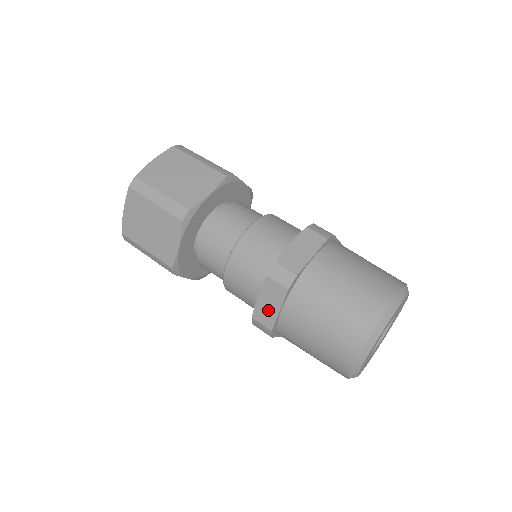
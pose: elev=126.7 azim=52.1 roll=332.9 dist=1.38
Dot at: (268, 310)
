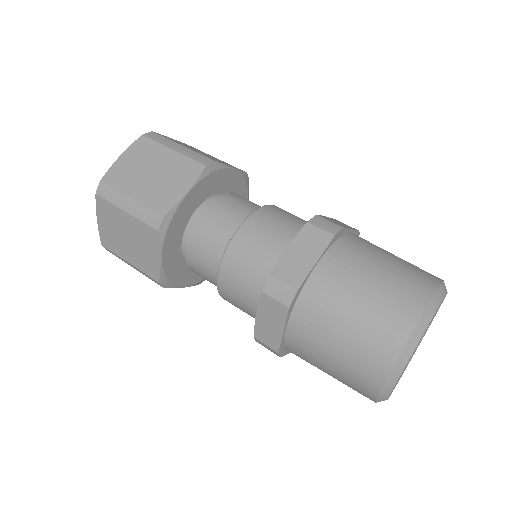
Dot at: (299, 262)
